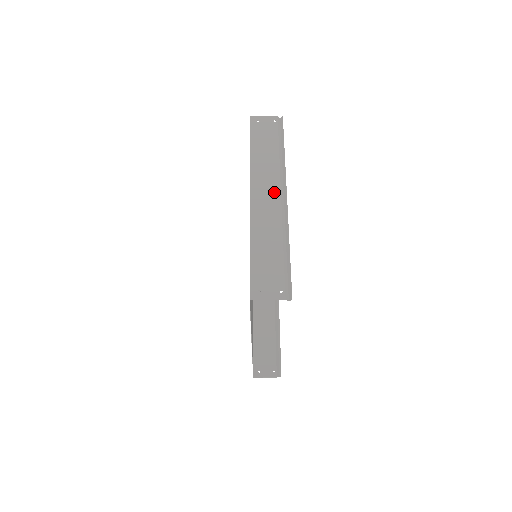
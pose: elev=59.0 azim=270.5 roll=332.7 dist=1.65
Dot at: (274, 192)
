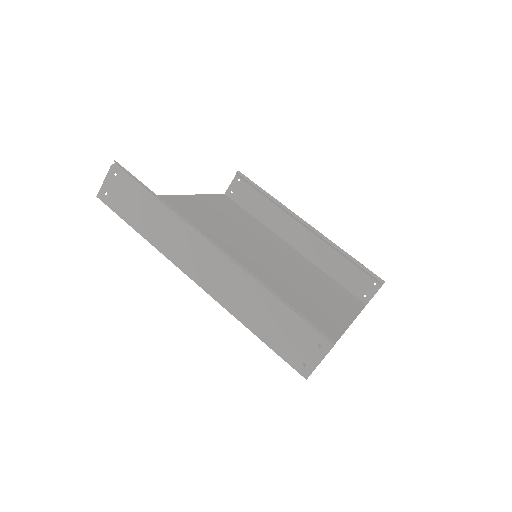
Dot at: (203, 254)
